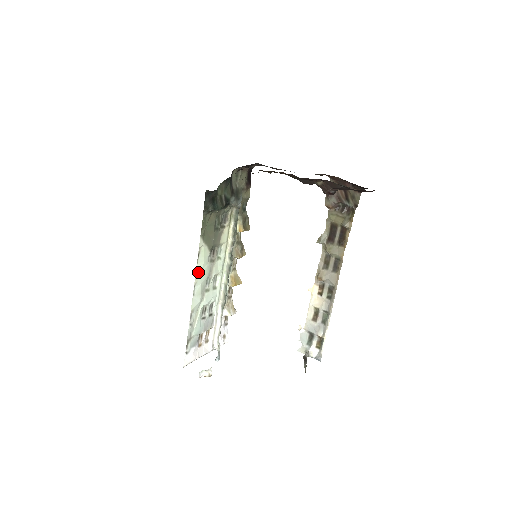
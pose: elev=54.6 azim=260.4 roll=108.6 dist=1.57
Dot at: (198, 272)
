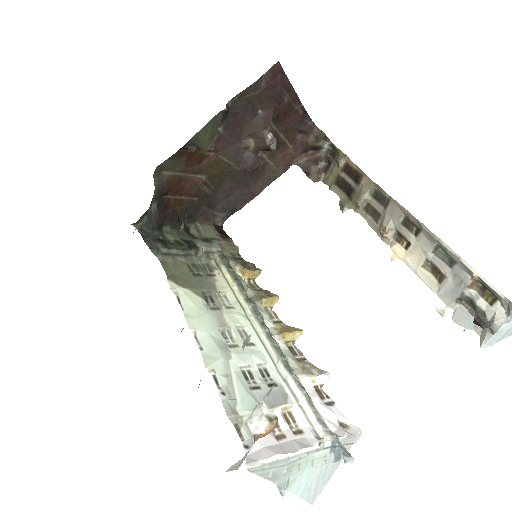
Dot at: (191, 319)
